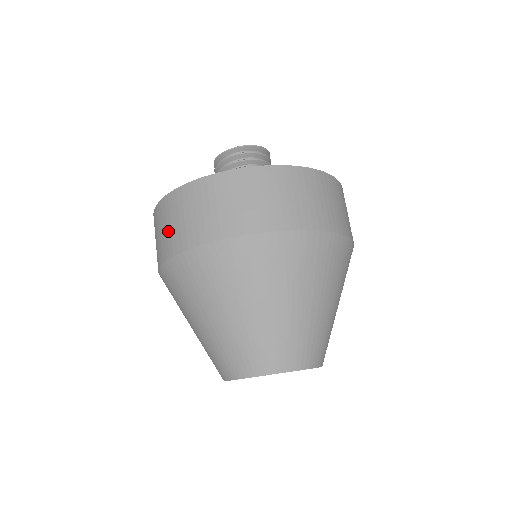
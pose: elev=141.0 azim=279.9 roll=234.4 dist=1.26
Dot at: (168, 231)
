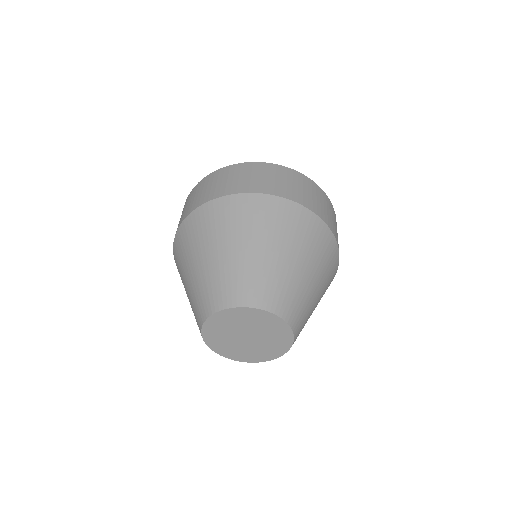
Dot at: (185, 209)
